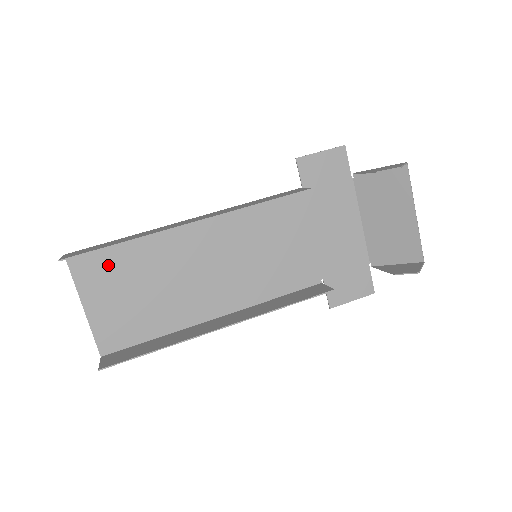
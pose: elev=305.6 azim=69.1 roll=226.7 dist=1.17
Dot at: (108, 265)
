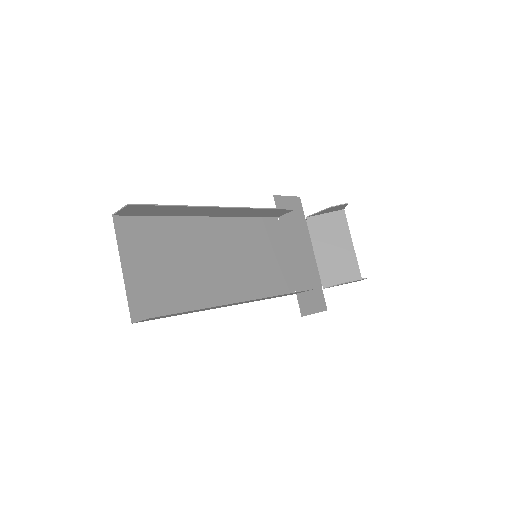
Dot at: (147, 234)
